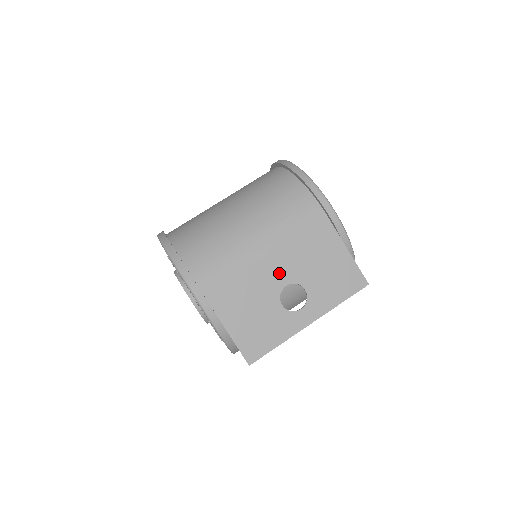
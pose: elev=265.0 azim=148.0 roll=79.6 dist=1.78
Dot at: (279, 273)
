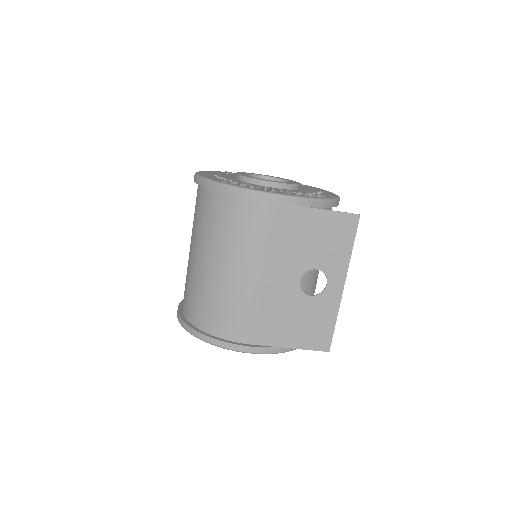
Dot at: (286, 279)
